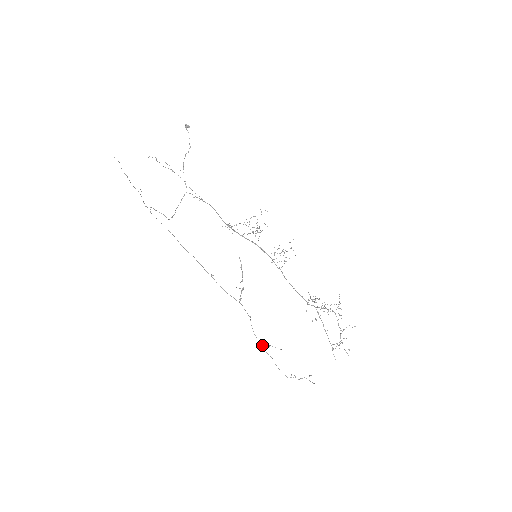
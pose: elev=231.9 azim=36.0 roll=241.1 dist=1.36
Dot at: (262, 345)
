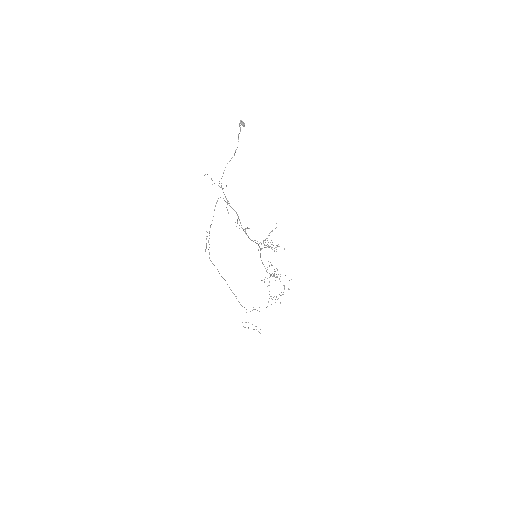
Dot at: occluded
